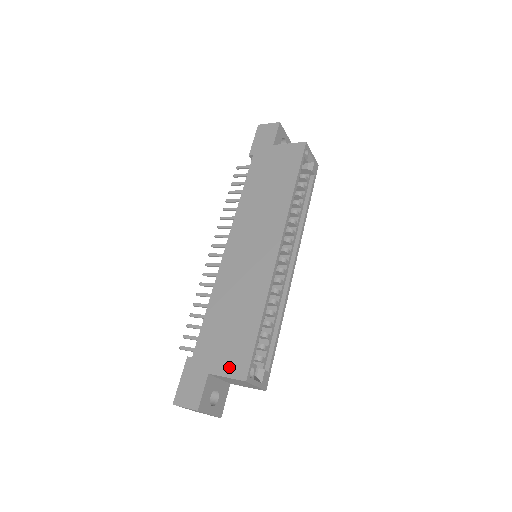
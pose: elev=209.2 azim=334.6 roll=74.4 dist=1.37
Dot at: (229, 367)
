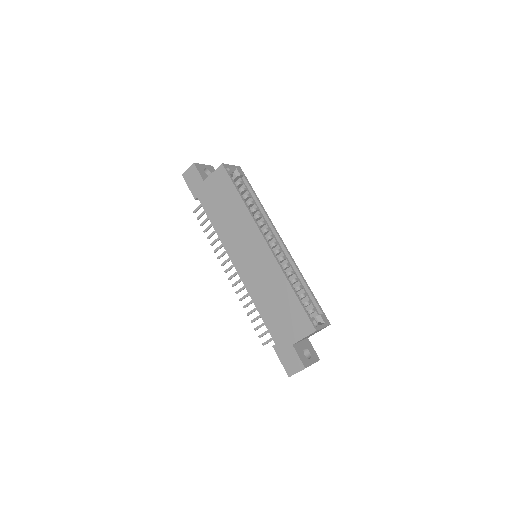
Dot at: (300, 332)
